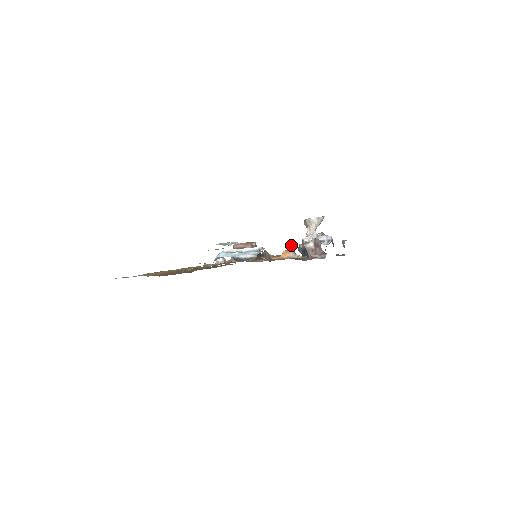
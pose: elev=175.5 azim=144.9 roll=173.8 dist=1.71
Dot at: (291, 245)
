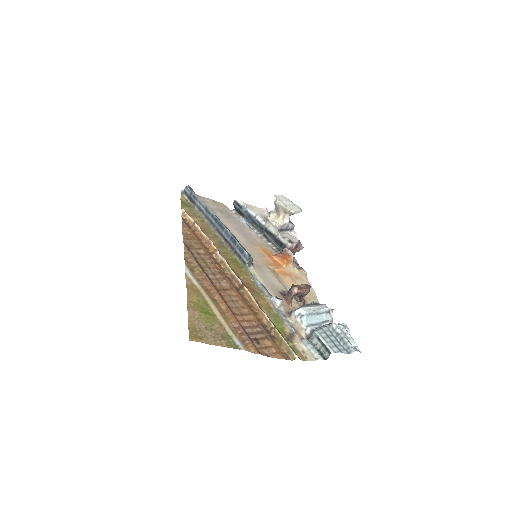
Dot at: (293, 255)
